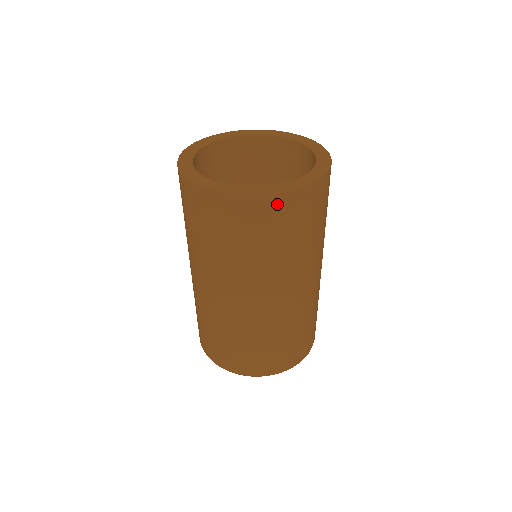
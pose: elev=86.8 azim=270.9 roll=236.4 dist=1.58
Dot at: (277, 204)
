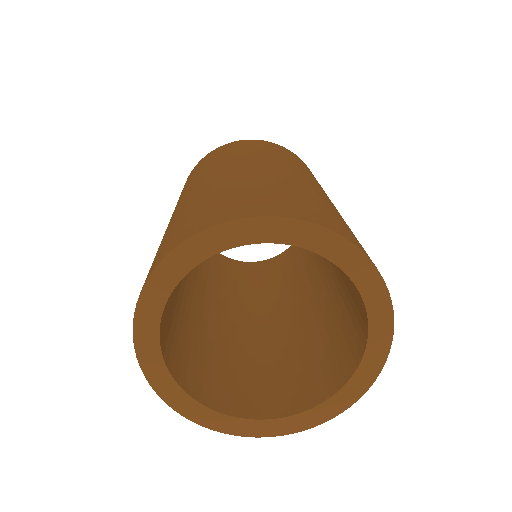
Dot at: occluded
